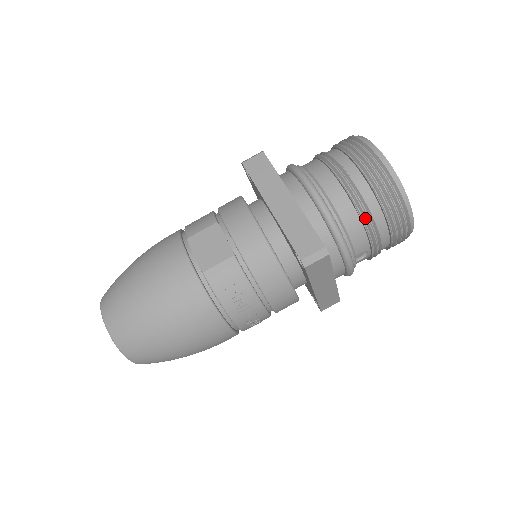
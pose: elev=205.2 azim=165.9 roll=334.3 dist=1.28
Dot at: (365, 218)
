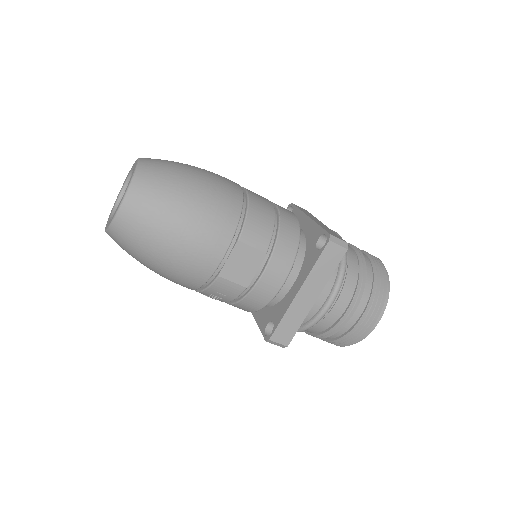
Dot at: (323, 335)
